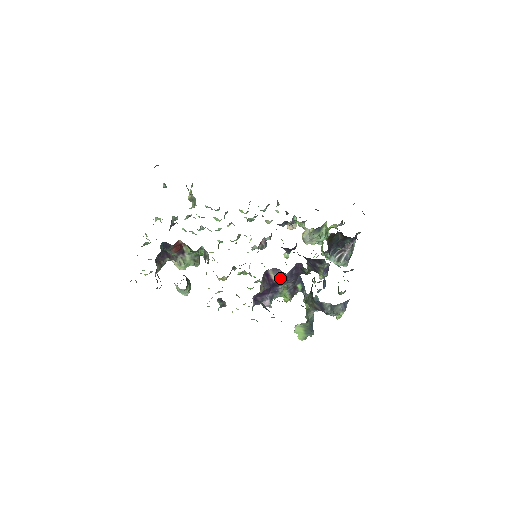
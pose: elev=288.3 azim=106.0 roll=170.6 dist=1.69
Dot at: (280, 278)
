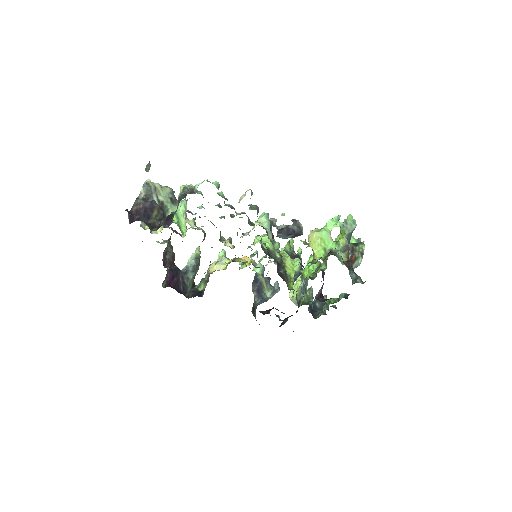
Dot at: occluded
